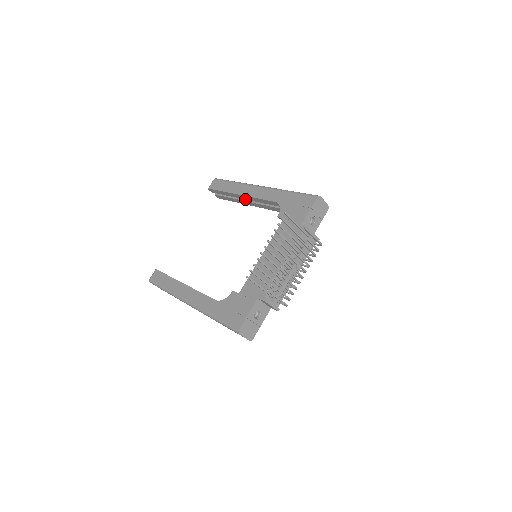
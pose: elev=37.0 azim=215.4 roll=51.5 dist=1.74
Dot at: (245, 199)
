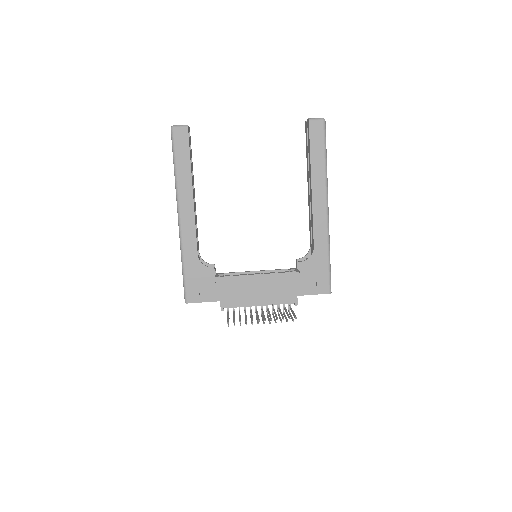
Dot at: (310, 189)
